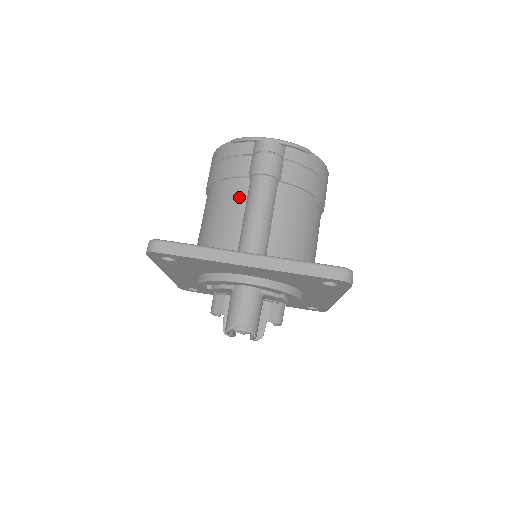
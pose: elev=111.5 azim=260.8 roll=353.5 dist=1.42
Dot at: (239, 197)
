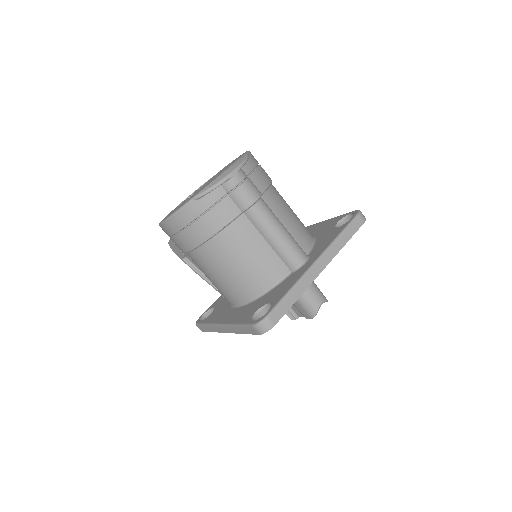
Dot at: (250, 233)
